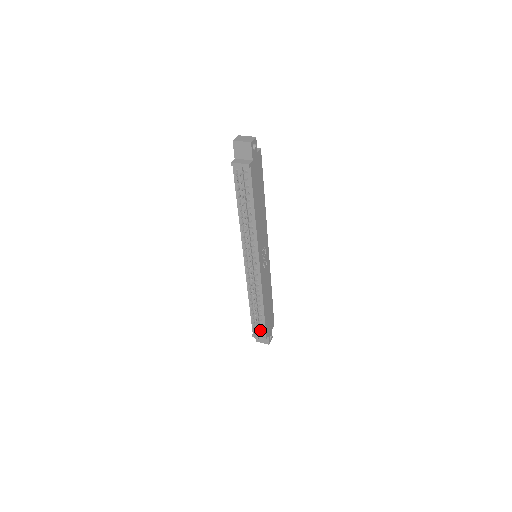
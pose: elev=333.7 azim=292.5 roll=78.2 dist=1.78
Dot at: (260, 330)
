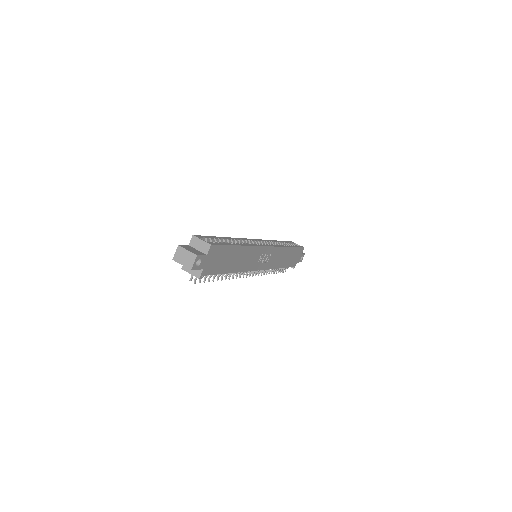
Dot at: (285, 268)
